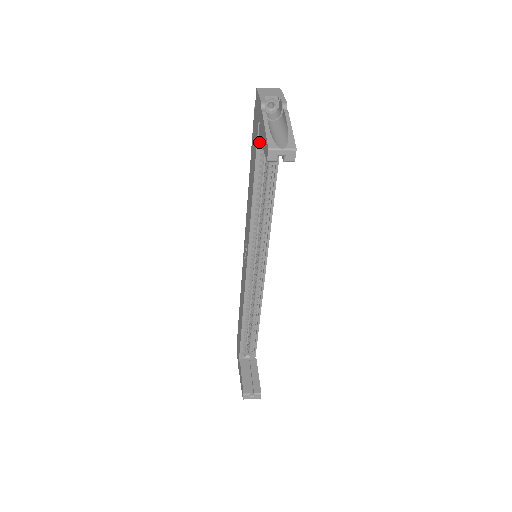
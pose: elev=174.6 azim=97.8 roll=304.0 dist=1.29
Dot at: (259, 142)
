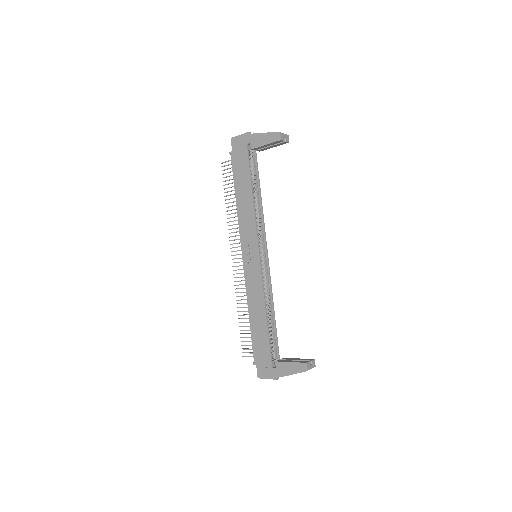
Dot at: (248, 160)
